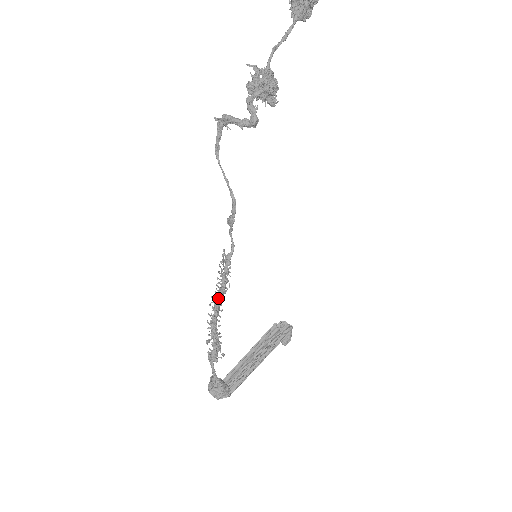
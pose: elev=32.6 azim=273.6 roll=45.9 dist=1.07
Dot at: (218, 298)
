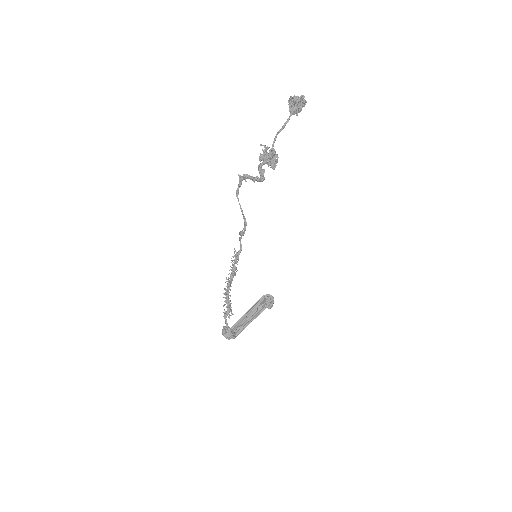
Dot at: (230, 279)
